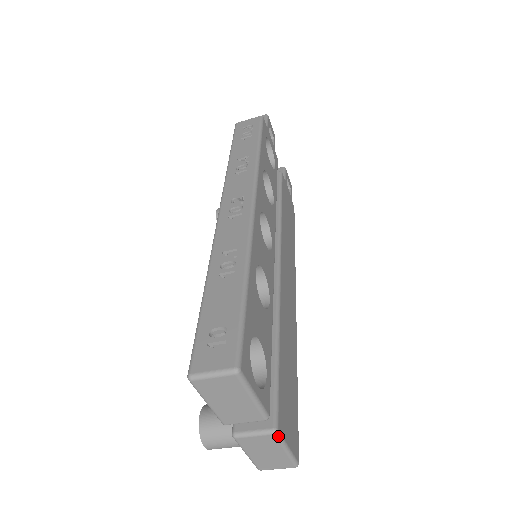
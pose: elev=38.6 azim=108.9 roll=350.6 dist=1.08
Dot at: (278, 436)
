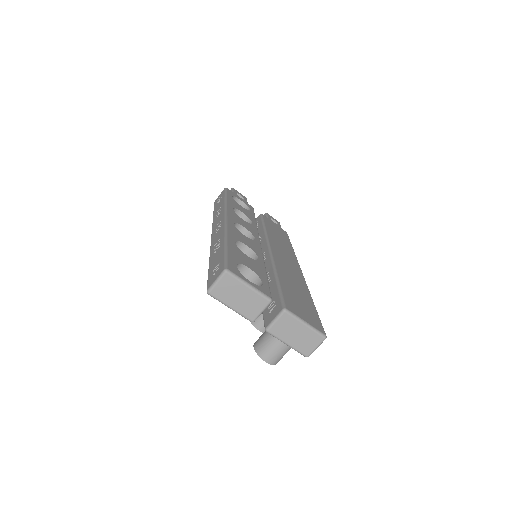
Dot at: (289, 313)
